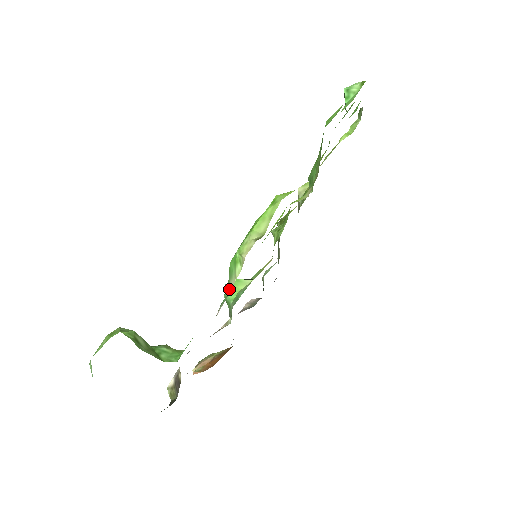
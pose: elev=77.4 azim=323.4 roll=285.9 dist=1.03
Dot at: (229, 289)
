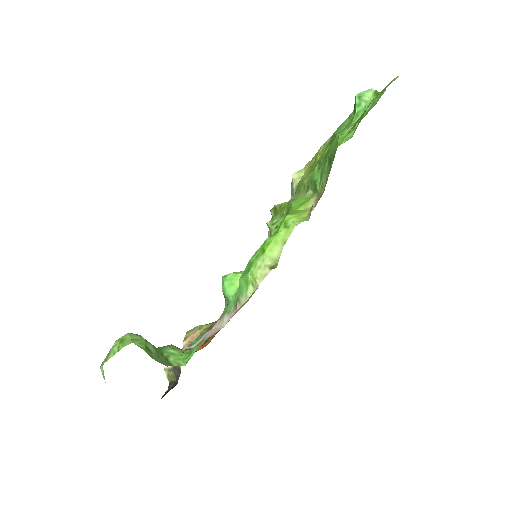
Dot at: (239, 305)
